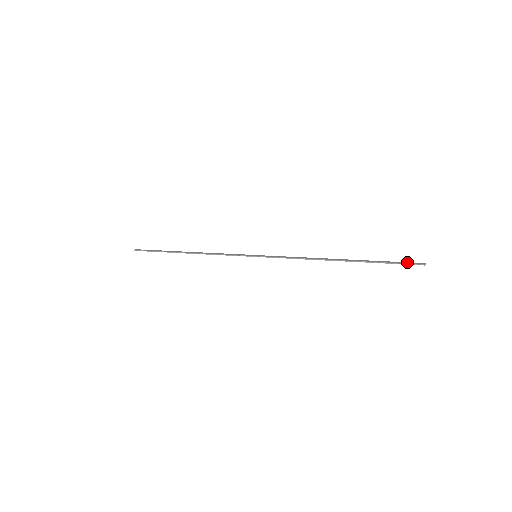
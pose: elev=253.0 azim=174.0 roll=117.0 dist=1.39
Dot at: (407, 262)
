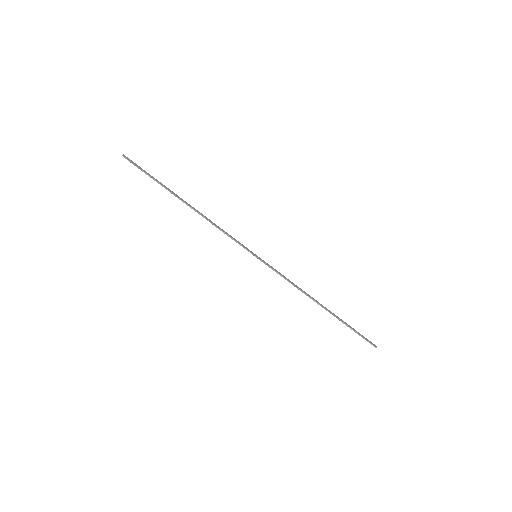
Dot at: occluded
